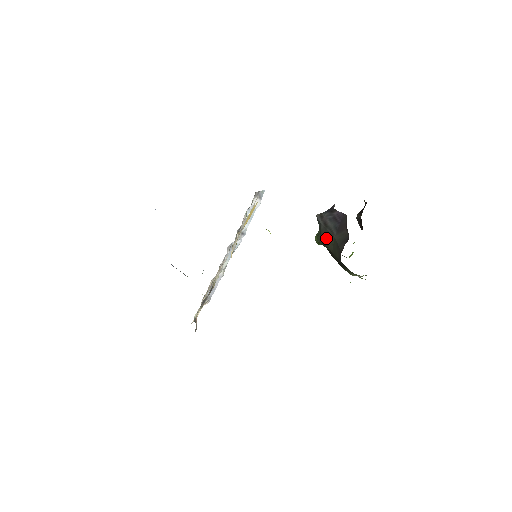
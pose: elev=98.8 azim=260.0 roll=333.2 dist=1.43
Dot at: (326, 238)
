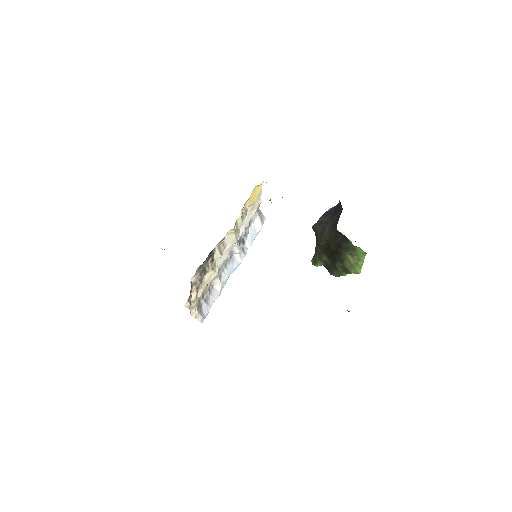
Dot at: (322, 233)
